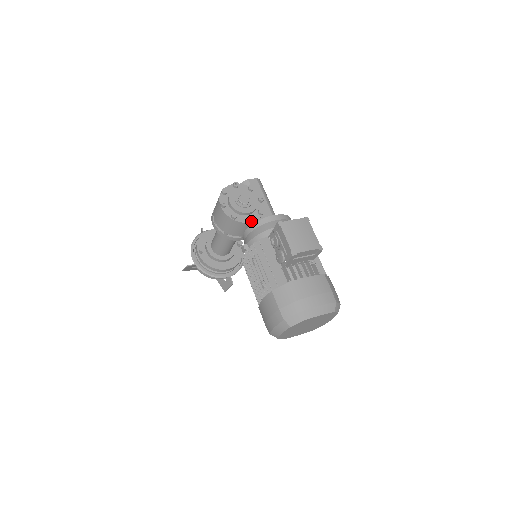
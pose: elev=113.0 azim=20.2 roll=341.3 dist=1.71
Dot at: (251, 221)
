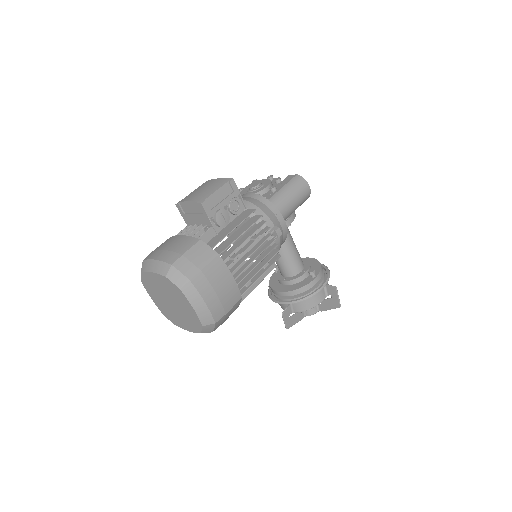
Dot at: occluded
